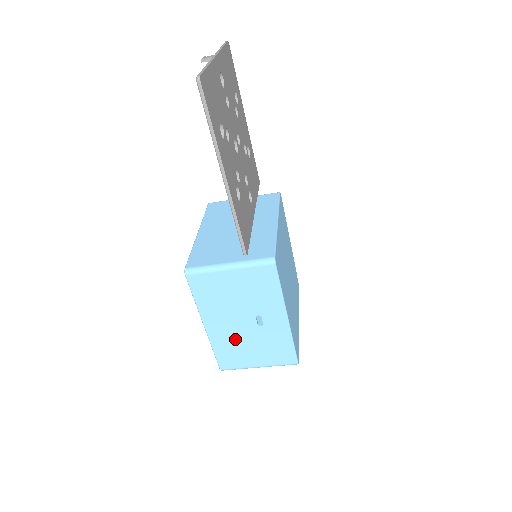
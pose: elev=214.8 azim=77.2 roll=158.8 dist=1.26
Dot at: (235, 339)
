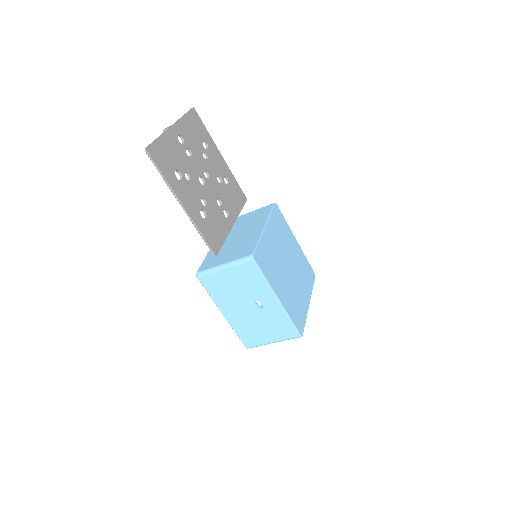
Dot at: (247, 322)
